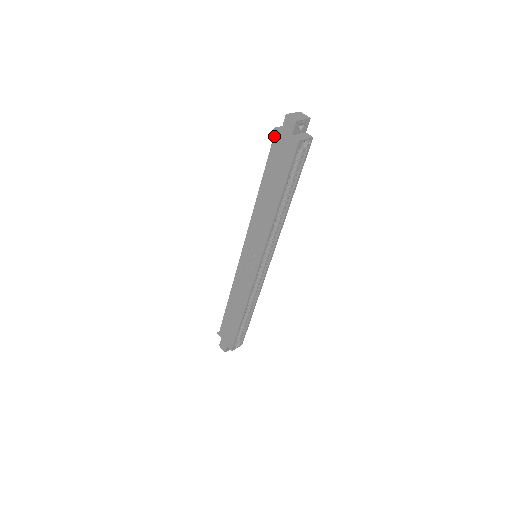
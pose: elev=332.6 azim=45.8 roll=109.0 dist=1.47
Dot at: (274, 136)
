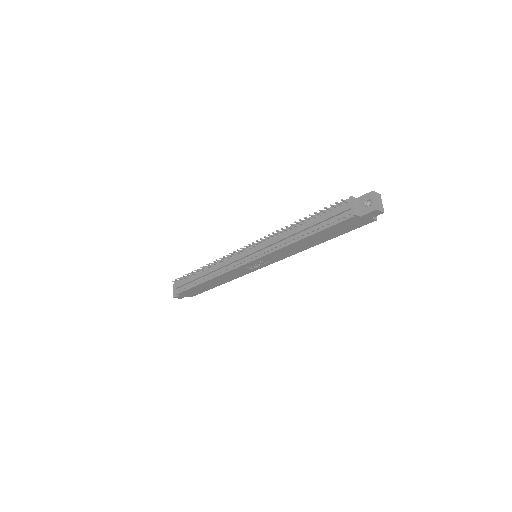
Dot at: (351, 218)
